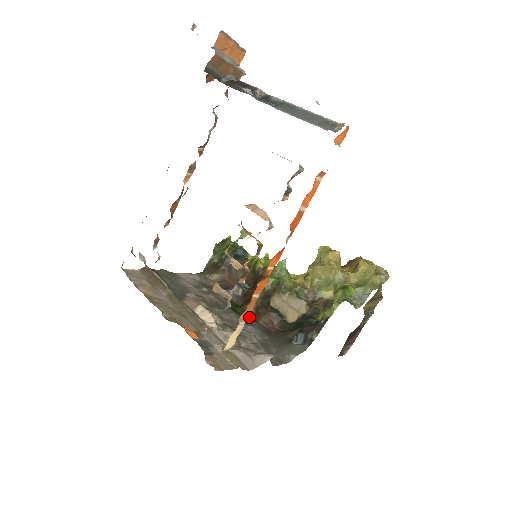
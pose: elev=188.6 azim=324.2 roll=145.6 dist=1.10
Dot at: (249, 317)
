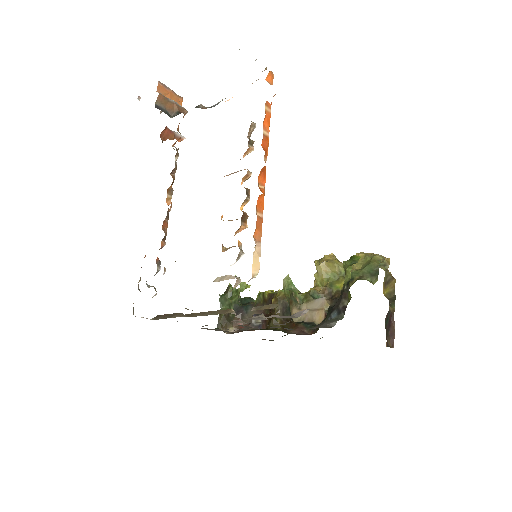
Dot at: (277, 330)
